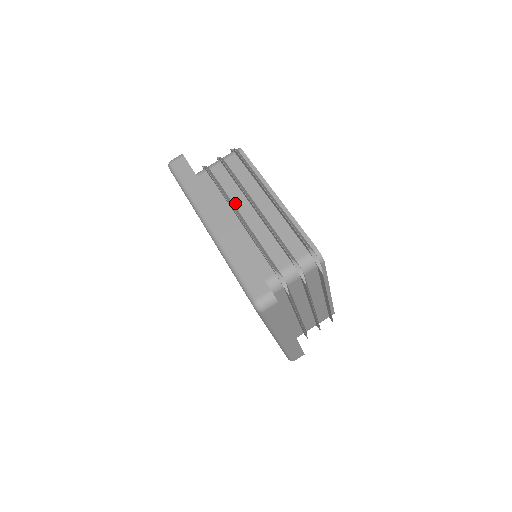
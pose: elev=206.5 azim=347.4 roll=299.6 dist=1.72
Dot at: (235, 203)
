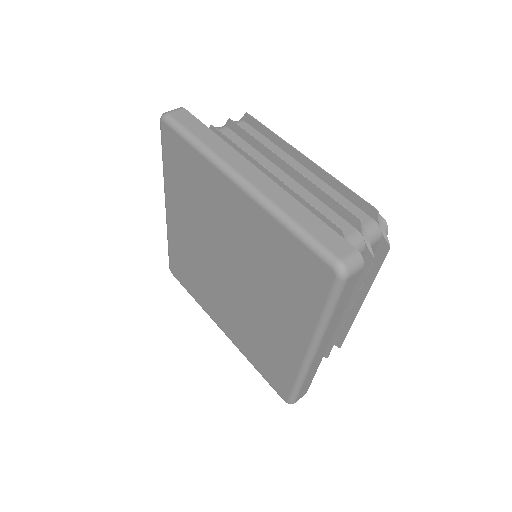
Dot at: occluded
